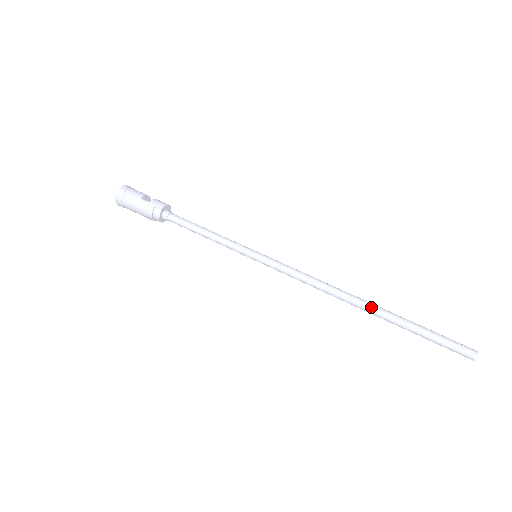
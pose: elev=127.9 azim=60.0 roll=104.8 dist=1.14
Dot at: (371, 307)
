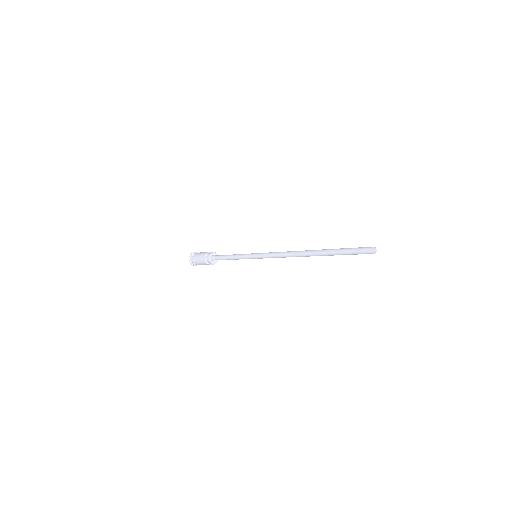
Dot at: (315, 250)
